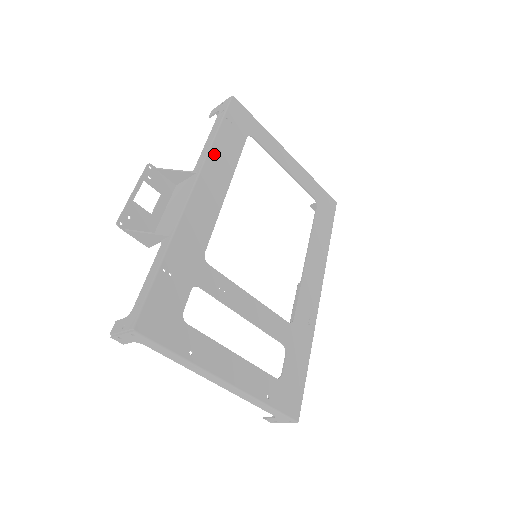
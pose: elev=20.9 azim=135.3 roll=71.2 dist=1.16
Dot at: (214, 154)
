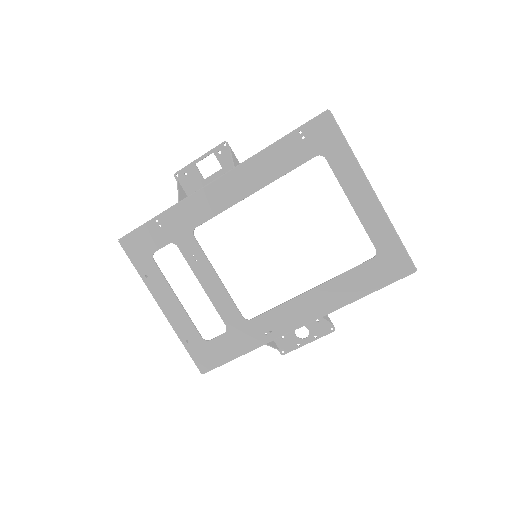
Dot at: (259, 159)
